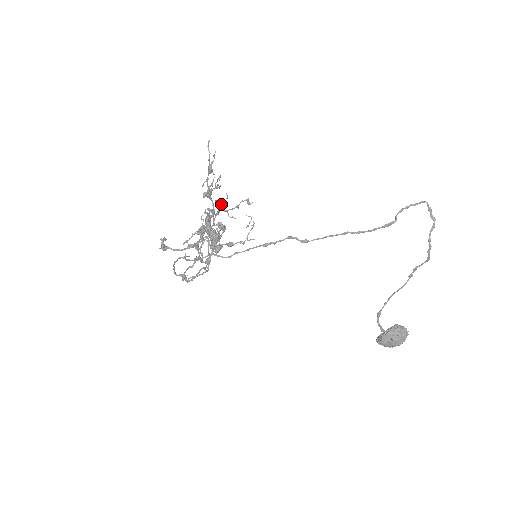
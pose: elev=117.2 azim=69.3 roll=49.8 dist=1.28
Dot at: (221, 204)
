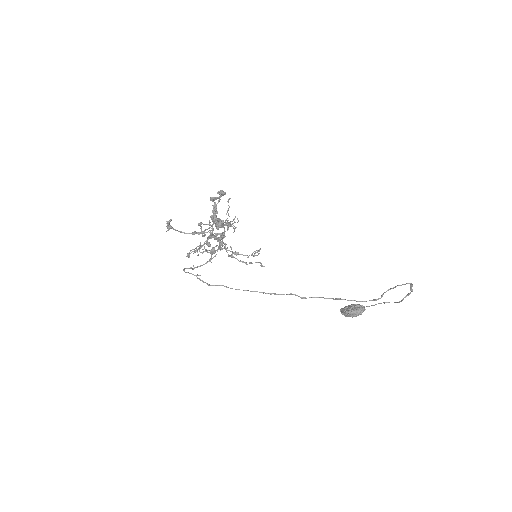
Dot at: occluded
